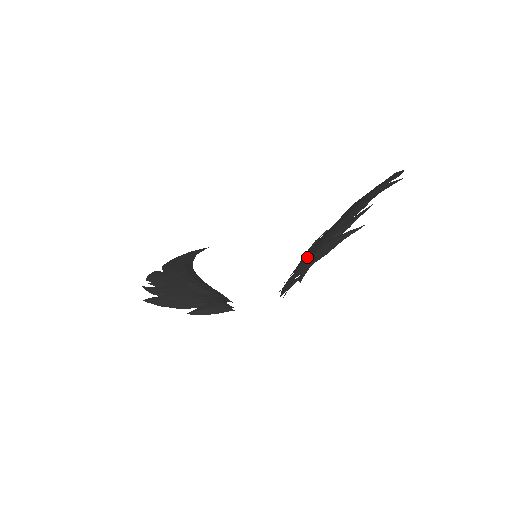
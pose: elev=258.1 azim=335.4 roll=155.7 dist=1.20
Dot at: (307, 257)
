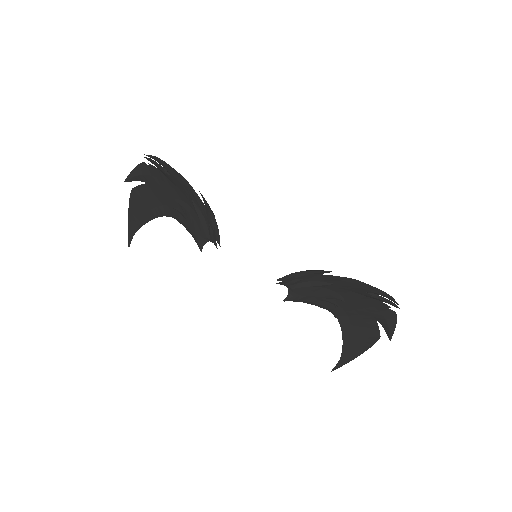
Dot at: occluded
